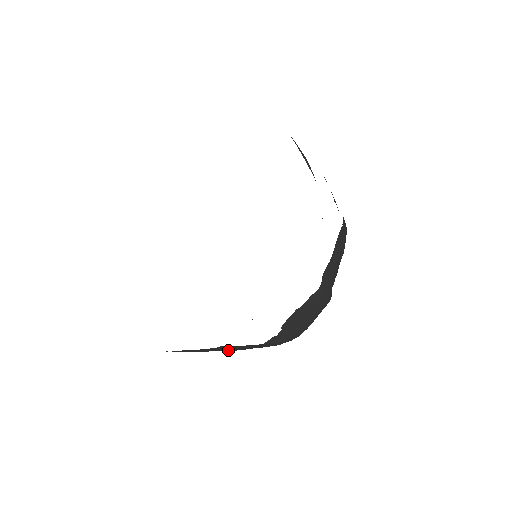
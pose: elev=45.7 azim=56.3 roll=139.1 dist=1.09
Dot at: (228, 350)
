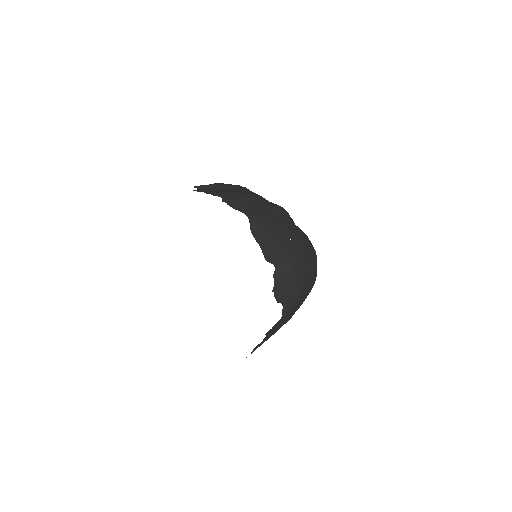
Dot at: occluded
